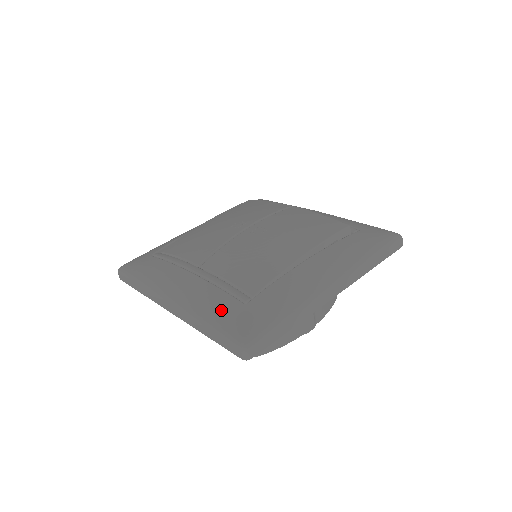
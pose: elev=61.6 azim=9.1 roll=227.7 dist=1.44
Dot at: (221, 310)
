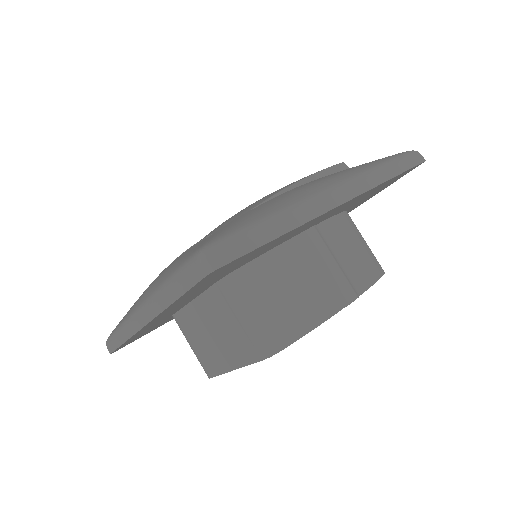
Dot at: (181, 257)
